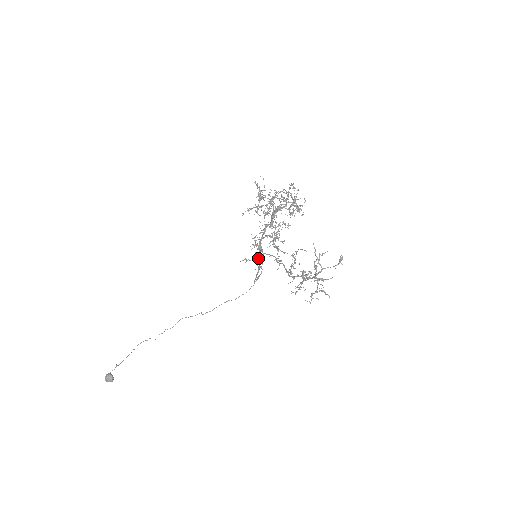
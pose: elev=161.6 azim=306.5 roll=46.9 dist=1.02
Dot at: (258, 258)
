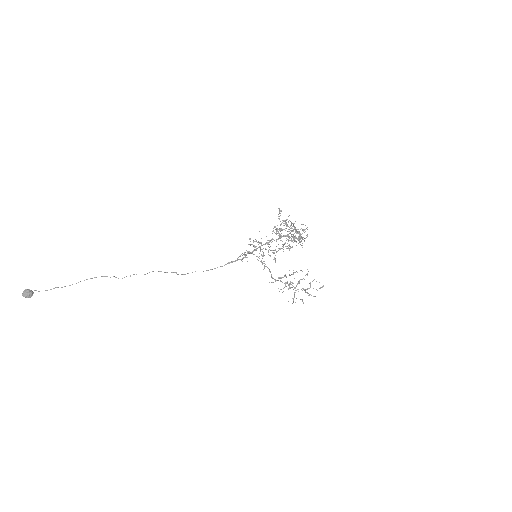
Dot at: occluded
